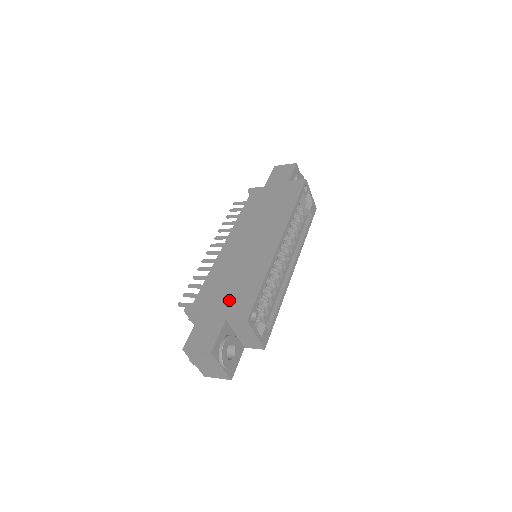
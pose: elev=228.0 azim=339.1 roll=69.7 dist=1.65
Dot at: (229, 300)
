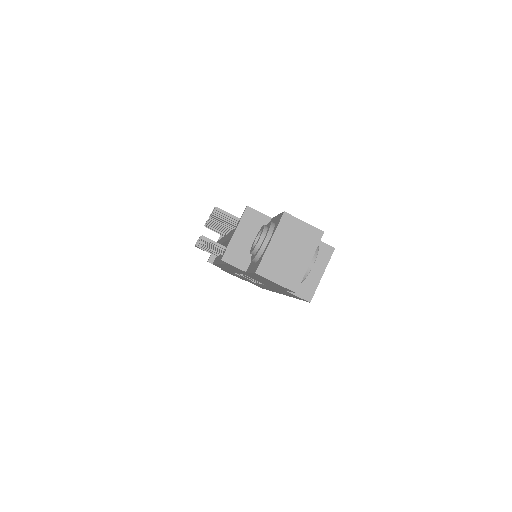
Dot at: occluded
